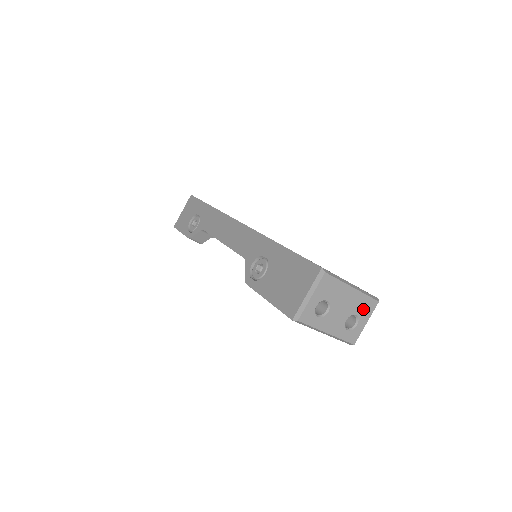
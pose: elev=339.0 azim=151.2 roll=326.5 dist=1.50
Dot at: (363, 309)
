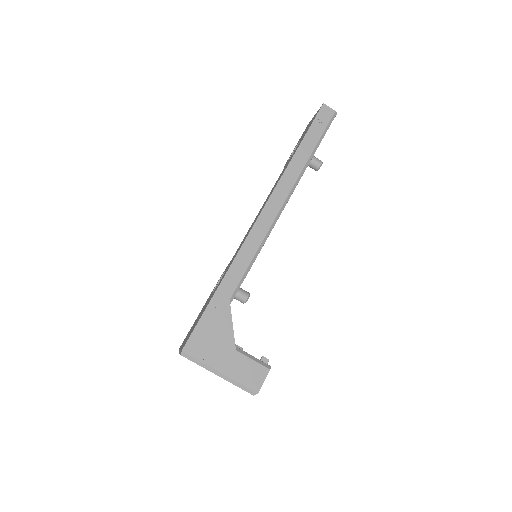
Dot at: occluded
